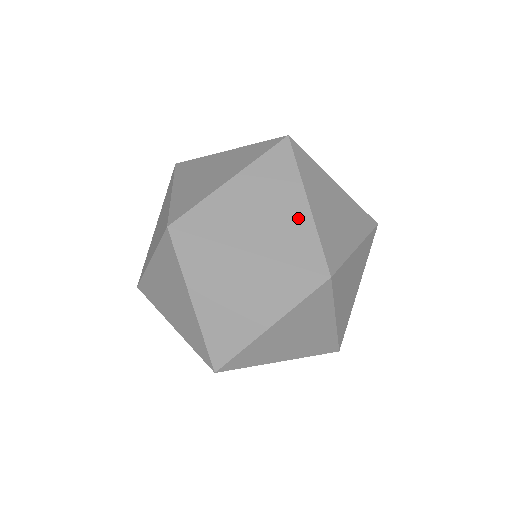
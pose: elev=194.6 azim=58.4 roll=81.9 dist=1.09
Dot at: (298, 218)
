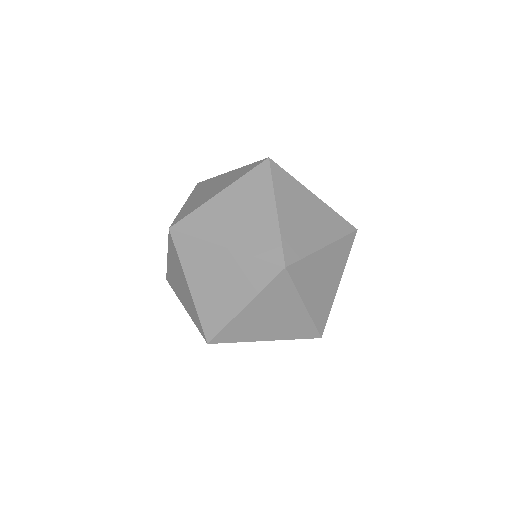
Dot at: occluded
